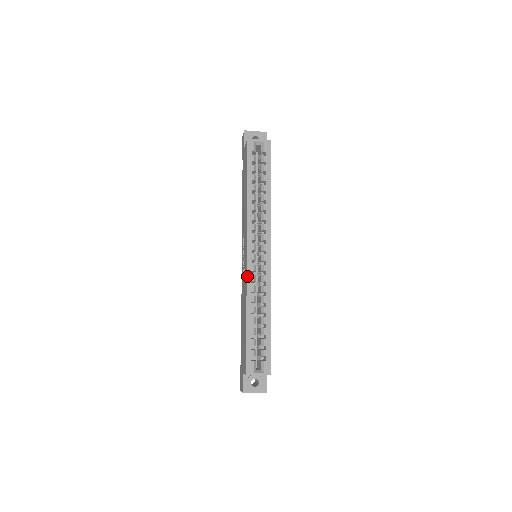
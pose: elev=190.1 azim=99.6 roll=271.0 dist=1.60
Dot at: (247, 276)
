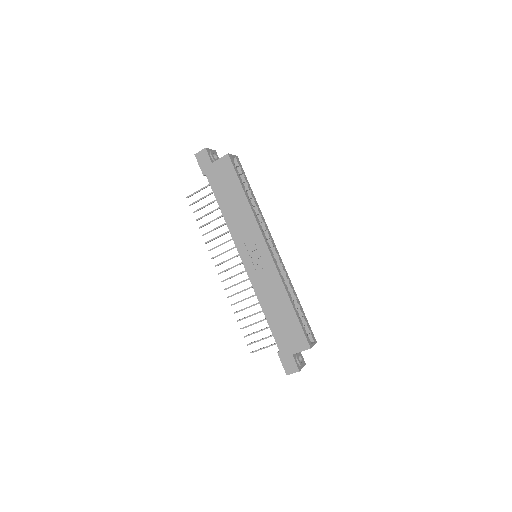
Dot at: (277, 269)
